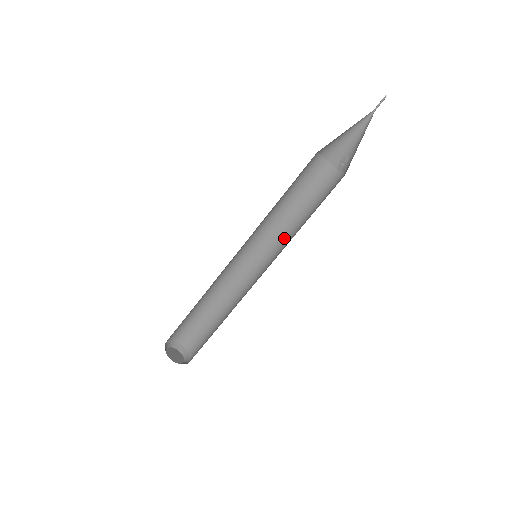
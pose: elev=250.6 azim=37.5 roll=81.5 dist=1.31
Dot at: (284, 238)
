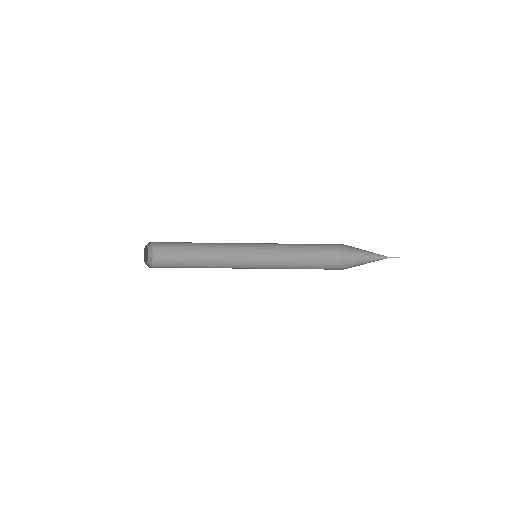
Dot at: (278, 262)
